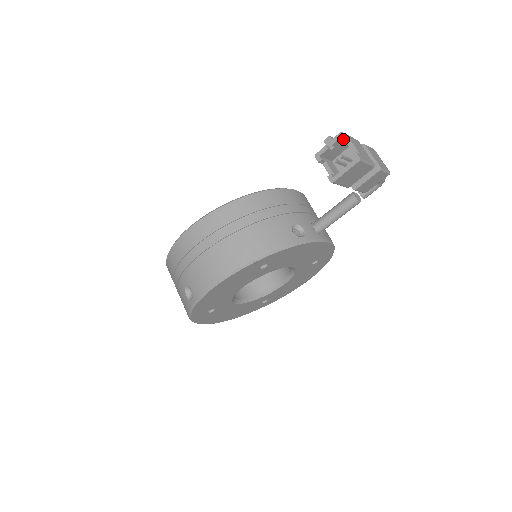
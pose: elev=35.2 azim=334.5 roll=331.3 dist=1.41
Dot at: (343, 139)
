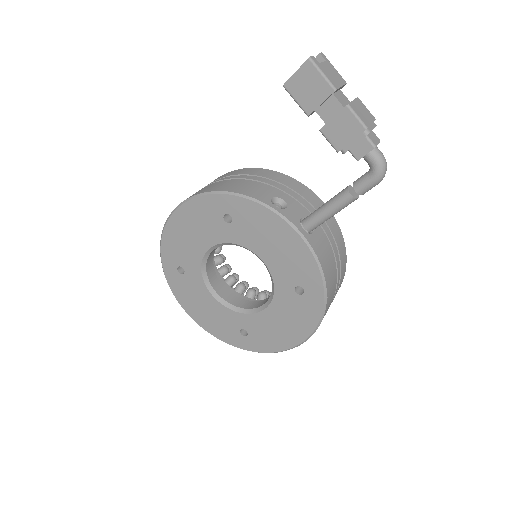
Dot at: (317, 55)
